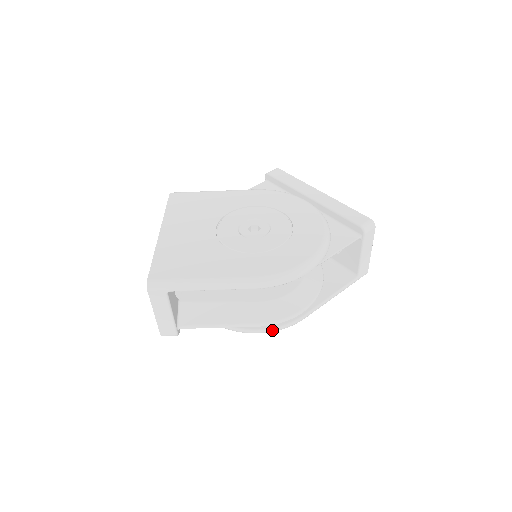
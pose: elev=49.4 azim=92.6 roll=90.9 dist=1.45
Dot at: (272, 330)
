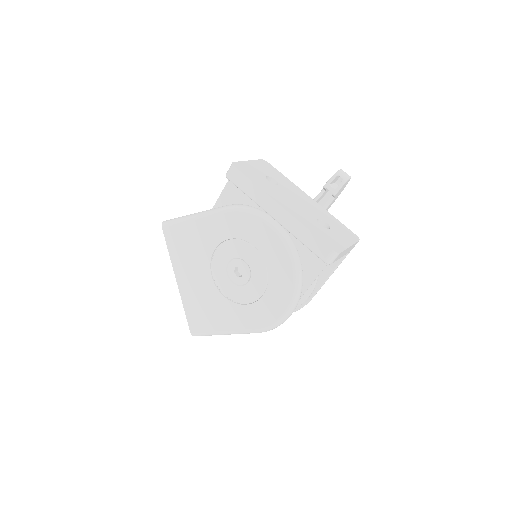
Dot at: occluded
